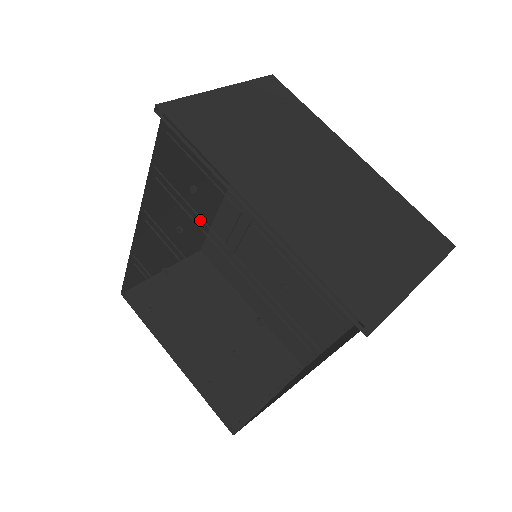
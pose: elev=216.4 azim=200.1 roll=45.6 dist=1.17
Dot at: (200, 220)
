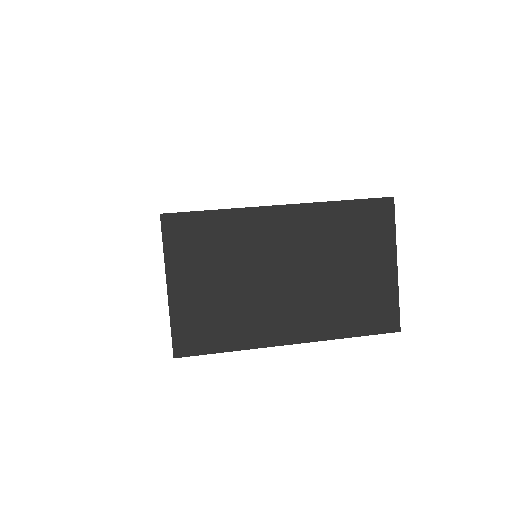
Dot at: occluded
